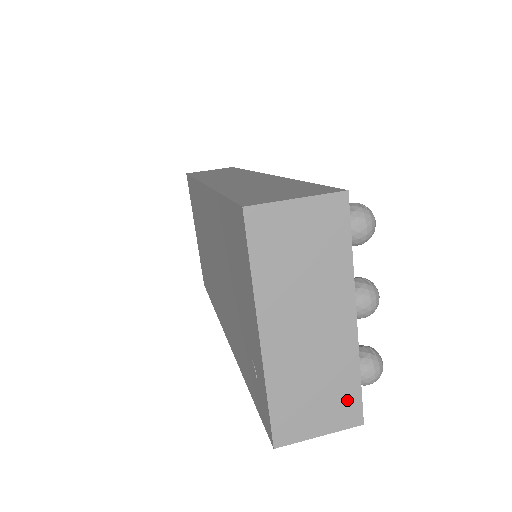
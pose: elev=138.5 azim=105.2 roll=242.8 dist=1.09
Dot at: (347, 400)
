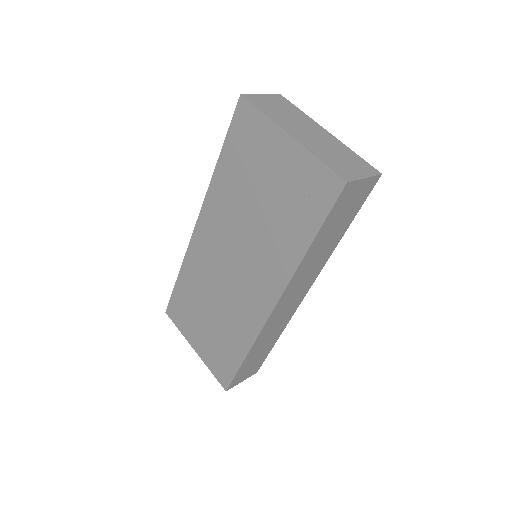
Dot at: (361, 163)
